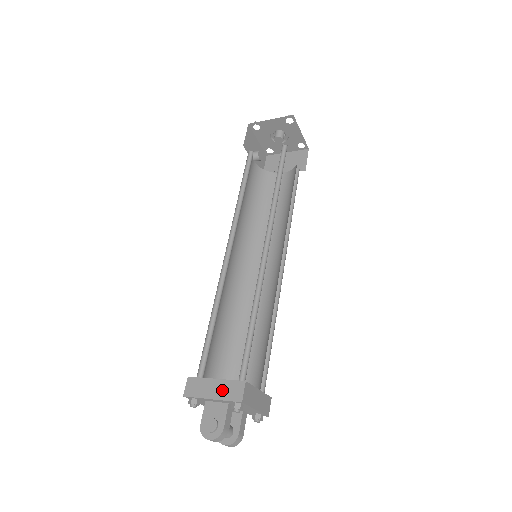
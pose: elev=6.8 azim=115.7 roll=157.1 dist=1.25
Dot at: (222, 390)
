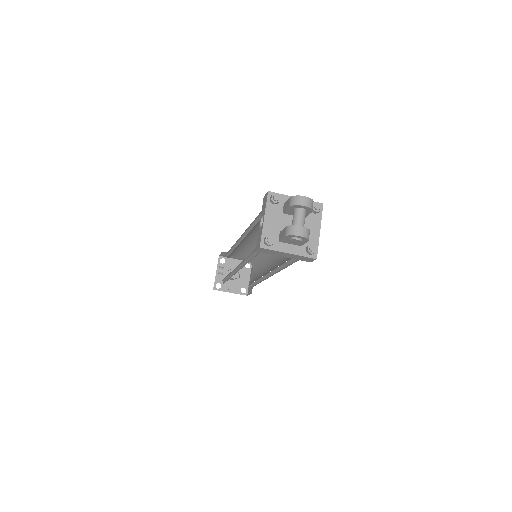
Dot at: occluded
